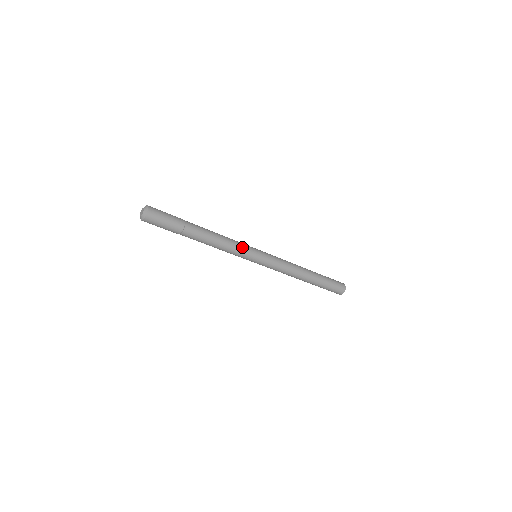
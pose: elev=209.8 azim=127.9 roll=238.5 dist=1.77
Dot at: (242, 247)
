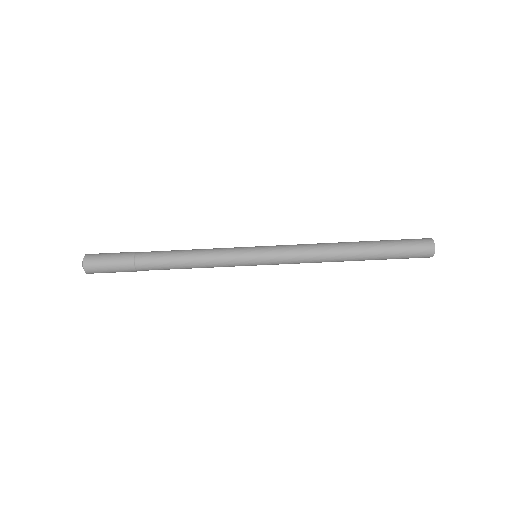
Dot at: (224, 253)
